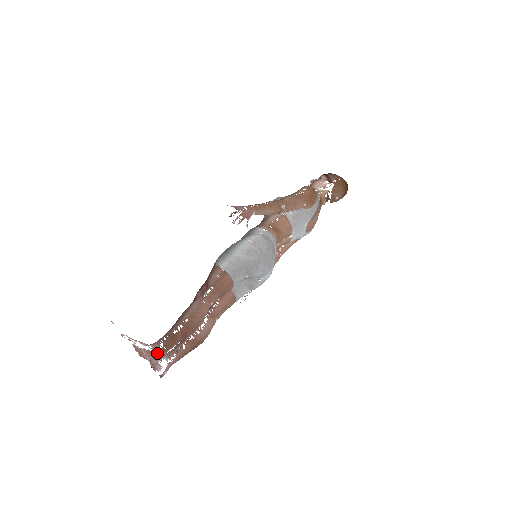
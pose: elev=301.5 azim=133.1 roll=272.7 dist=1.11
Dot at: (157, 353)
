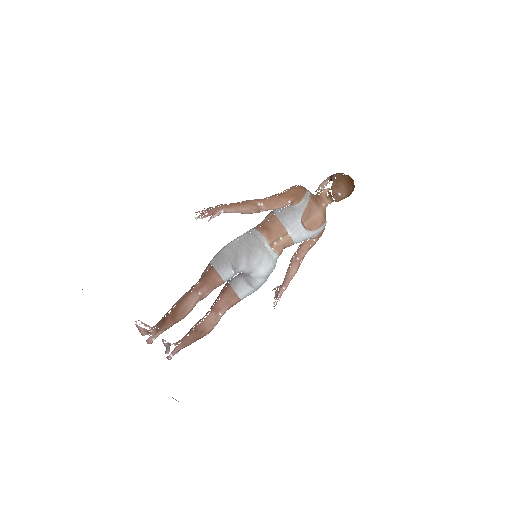
Dot at: (152, 332)
